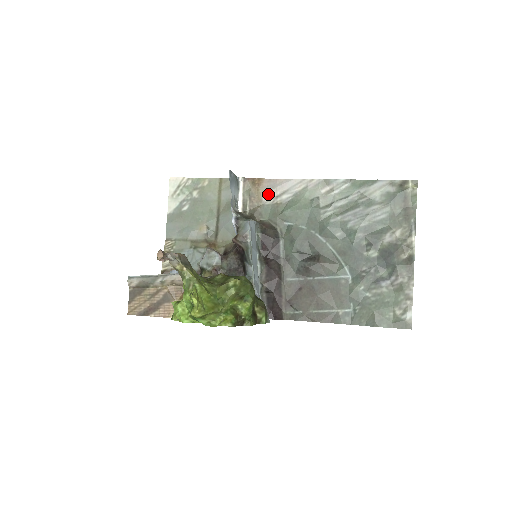
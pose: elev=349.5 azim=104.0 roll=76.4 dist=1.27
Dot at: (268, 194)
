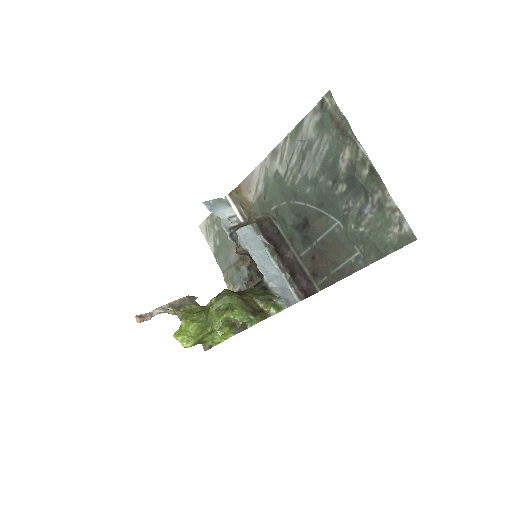
Dot at: (249, 194)
